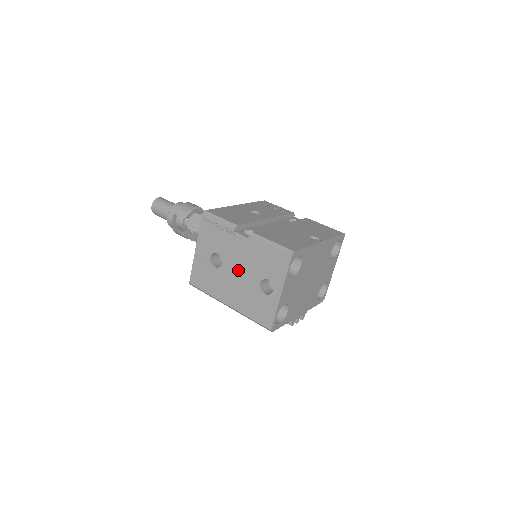
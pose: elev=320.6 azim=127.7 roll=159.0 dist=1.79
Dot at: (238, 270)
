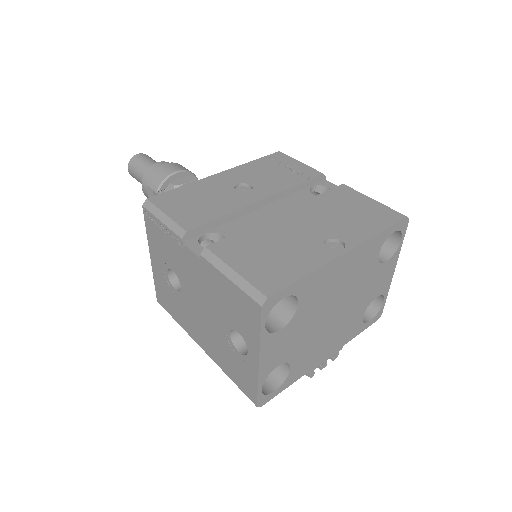
Dot at: (200, 303)
